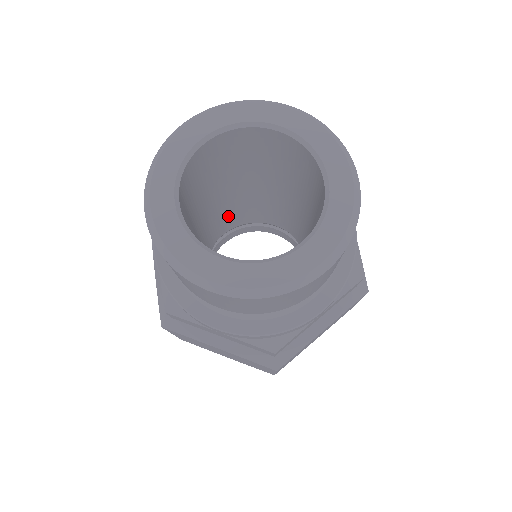
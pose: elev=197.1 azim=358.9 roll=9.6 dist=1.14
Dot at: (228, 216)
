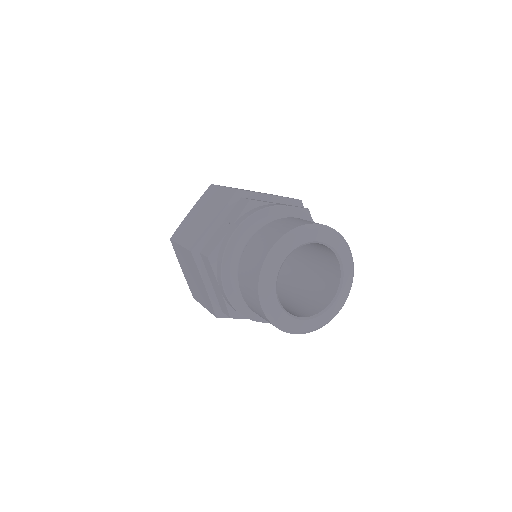
Dot at: occluded
